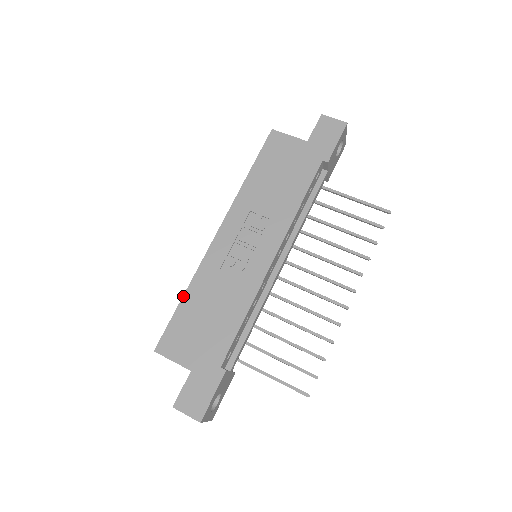
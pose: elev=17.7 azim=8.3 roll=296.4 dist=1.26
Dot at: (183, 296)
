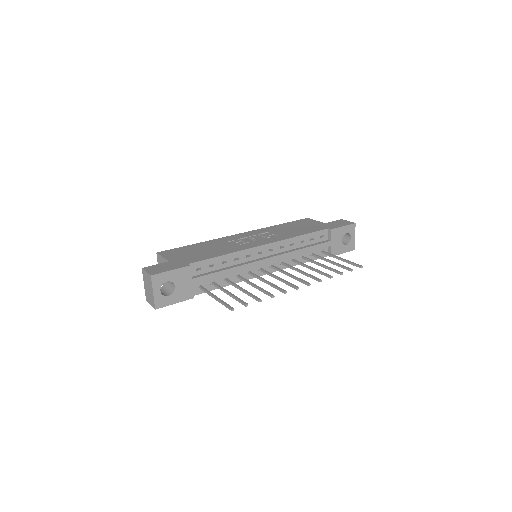
Dot at: (196, 243)
